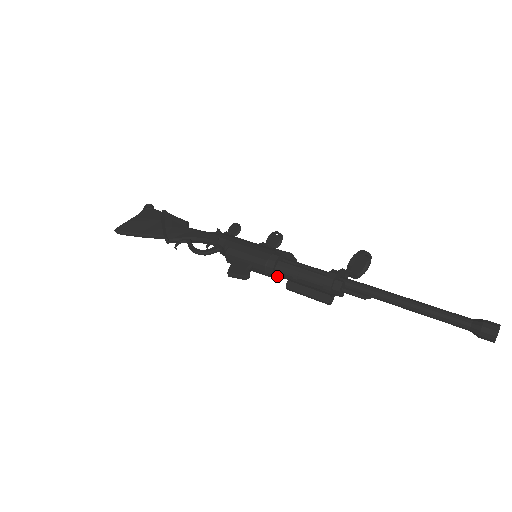
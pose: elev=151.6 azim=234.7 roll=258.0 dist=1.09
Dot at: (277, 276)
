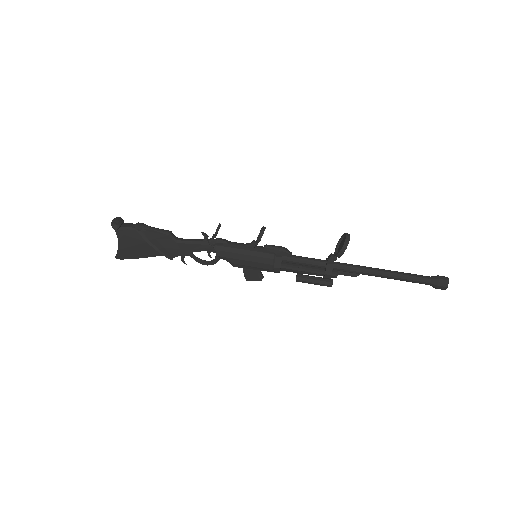
Dot at: occluded
